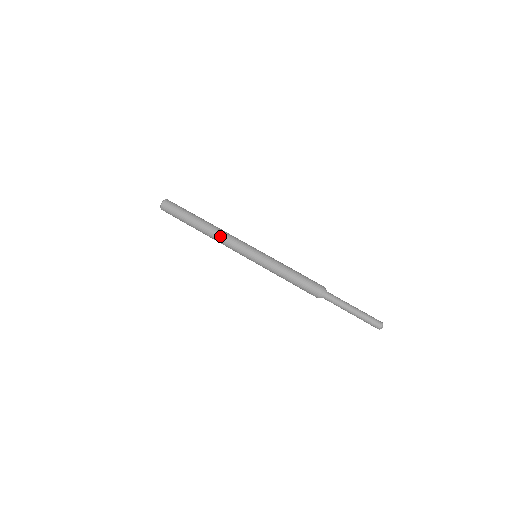
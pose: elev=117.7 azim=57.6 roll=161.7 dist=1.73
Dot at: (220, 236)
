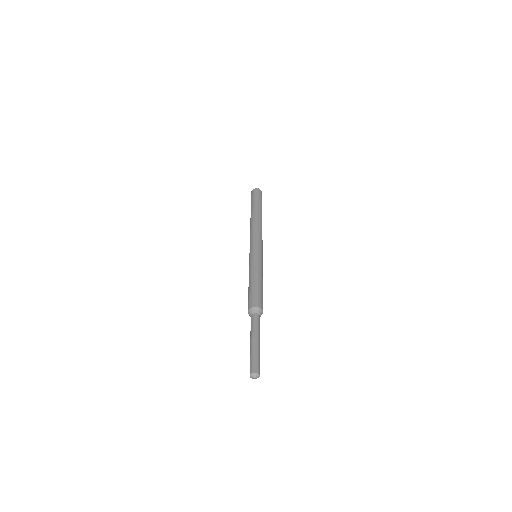
Dot at: (254, 226)
